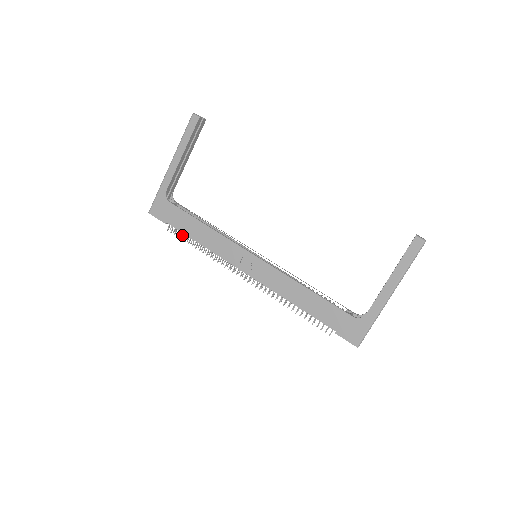
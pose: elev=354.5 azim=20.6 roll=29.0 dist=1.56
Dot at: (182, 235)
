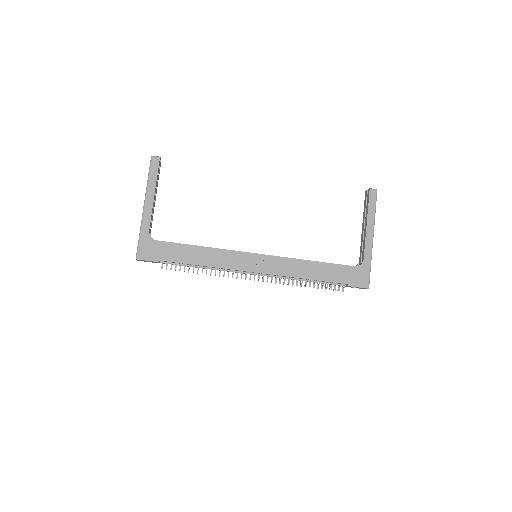
Dot at: occluded
